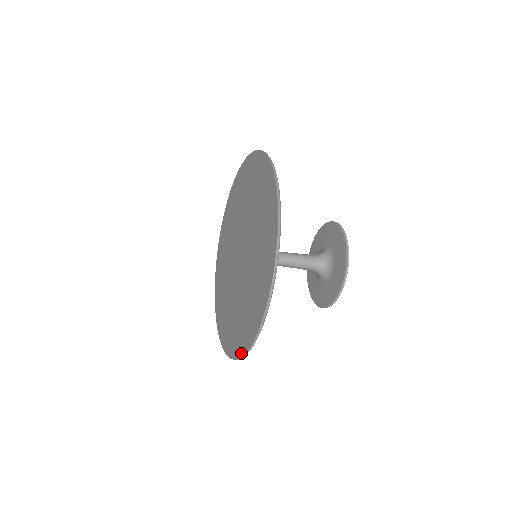
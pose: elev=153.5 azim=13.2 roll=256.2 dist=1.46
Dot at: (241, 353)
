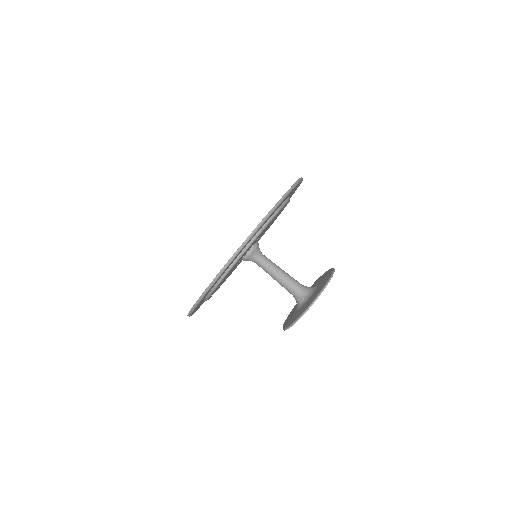
Dot at: (210, 283)
